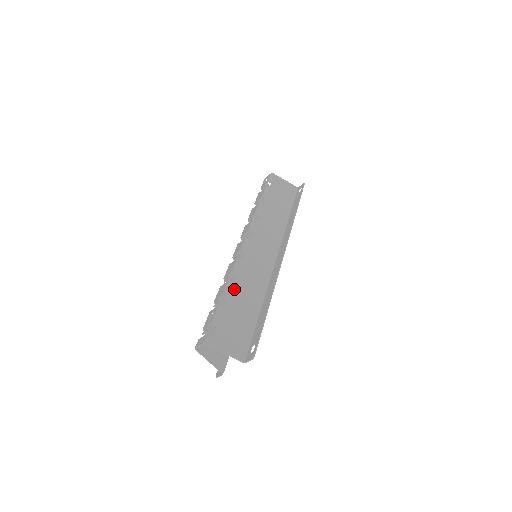
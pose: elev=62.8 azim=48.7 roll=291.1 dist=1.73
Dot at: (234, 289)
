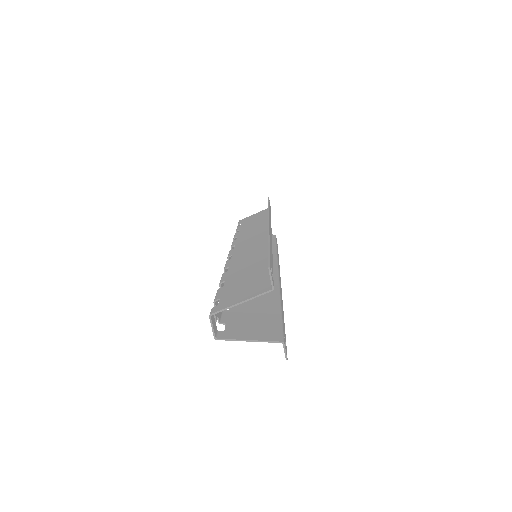
Dot at: (231, 273)
